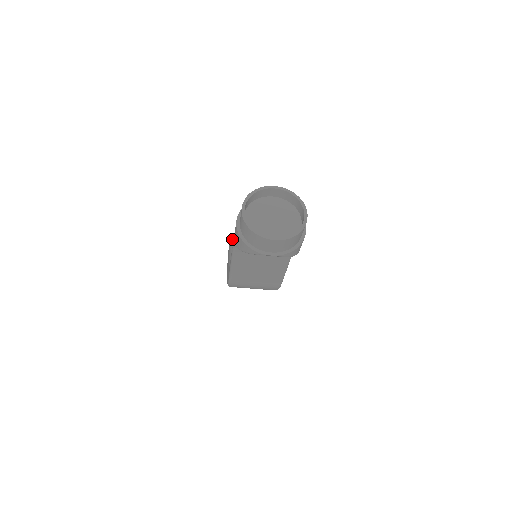
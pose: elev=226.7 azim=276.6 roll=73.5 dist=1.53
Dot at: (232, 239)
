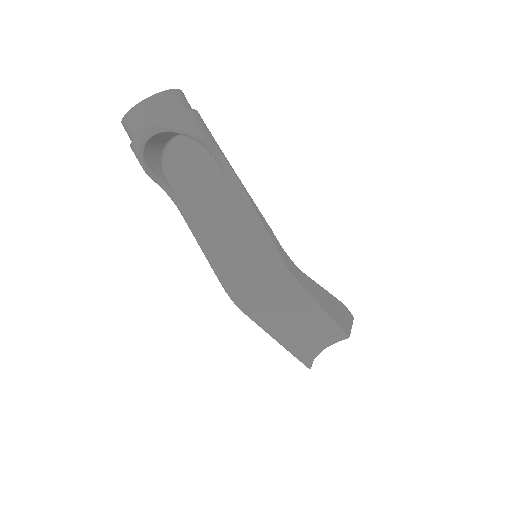
Dot at: occluded
